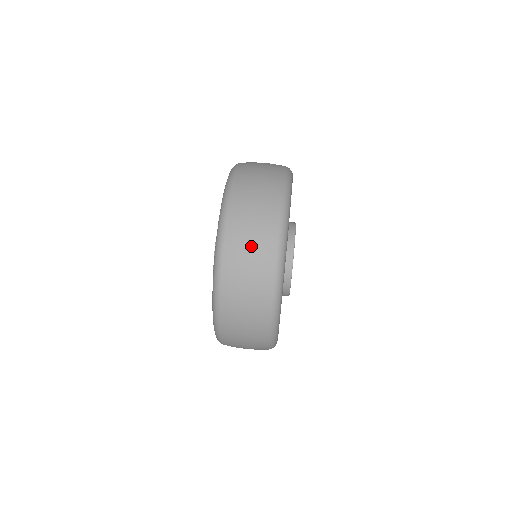
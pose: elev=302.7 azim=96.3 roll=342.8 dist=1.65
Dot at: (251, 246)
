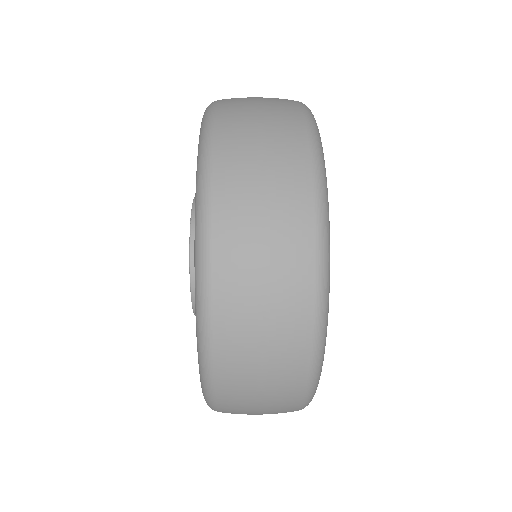
Dot at: (262, 120)
